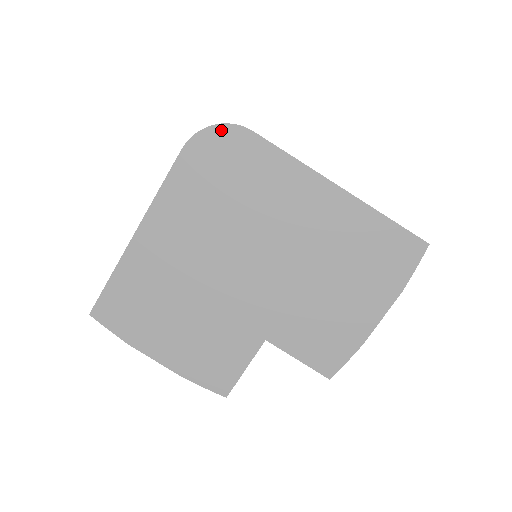
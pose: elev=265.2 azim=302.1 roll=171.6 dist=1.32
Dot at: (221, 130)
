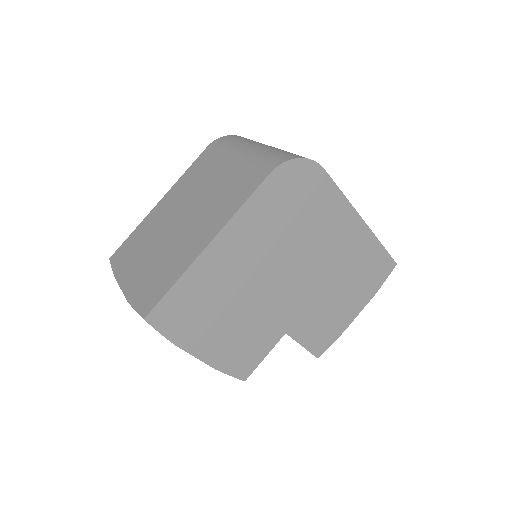
Dot at: (303, 163)
